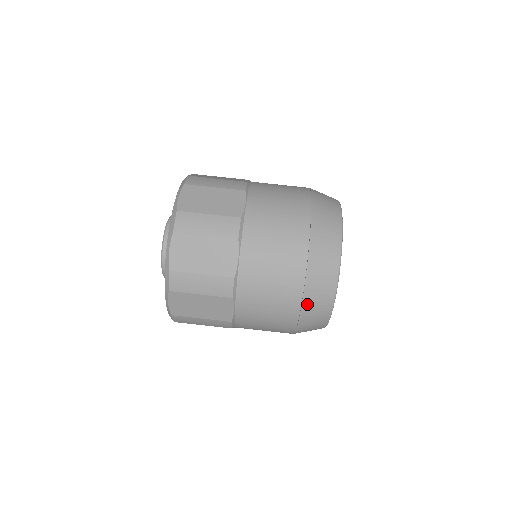
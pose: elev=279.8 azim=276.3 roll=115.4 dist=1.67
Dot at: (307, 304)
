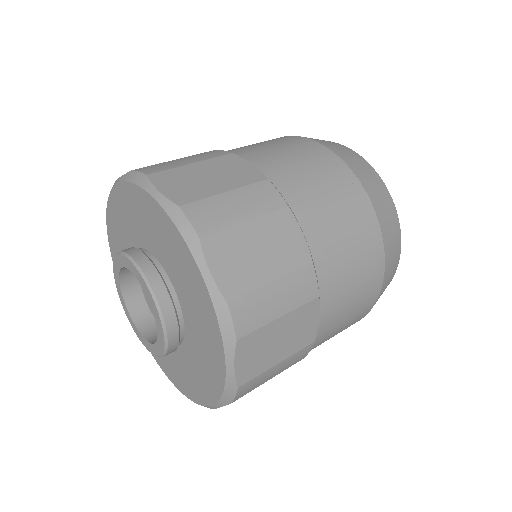
Dot at: (312, 139)
